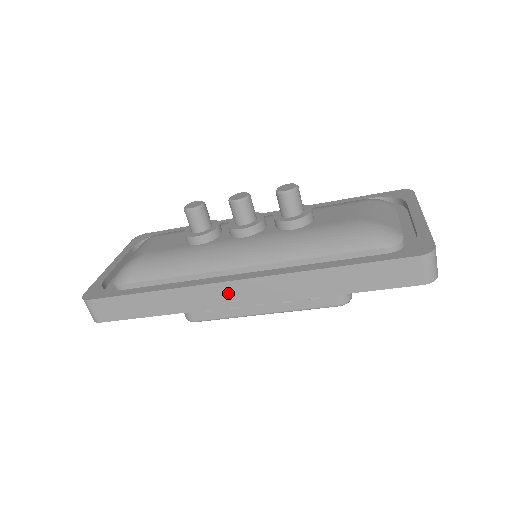
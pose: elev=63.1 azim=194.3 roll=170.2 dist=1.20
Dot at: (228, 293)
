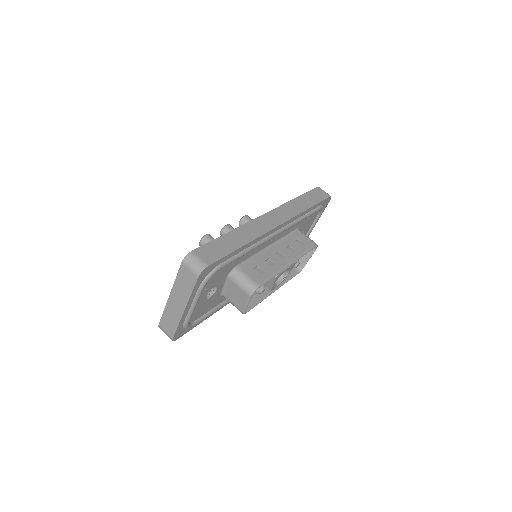
Dot at: (267, 221)
